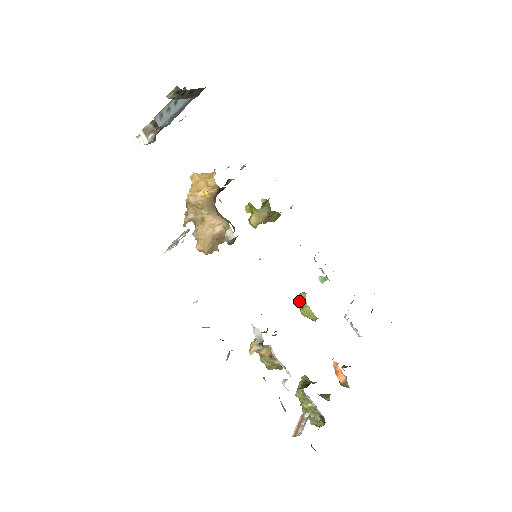
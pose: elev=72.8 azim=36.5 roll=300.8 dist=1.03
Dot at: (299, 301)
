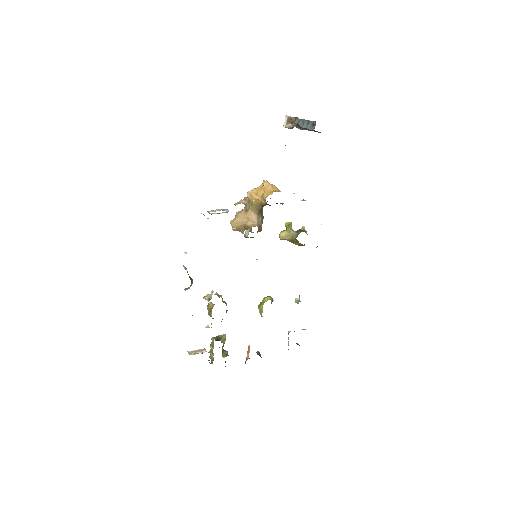
Dot at: (263, 299)
